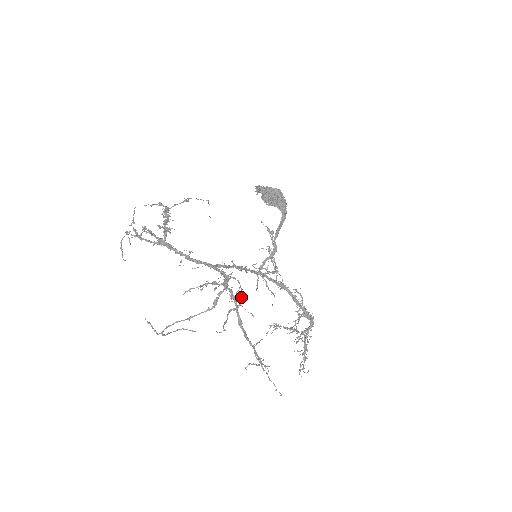
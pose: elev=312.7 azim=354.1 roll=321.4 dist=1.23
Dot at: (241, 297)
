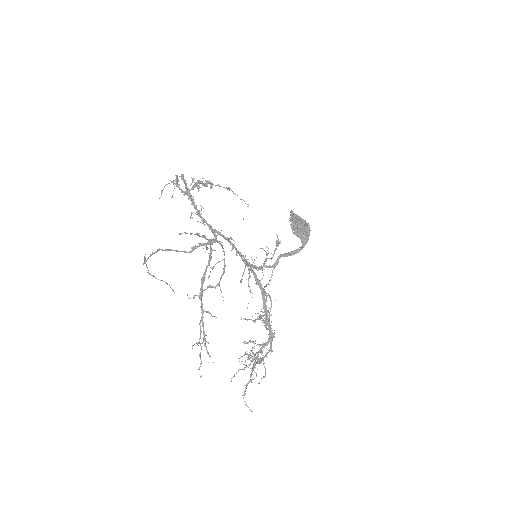
Dot at: (222, 275)
